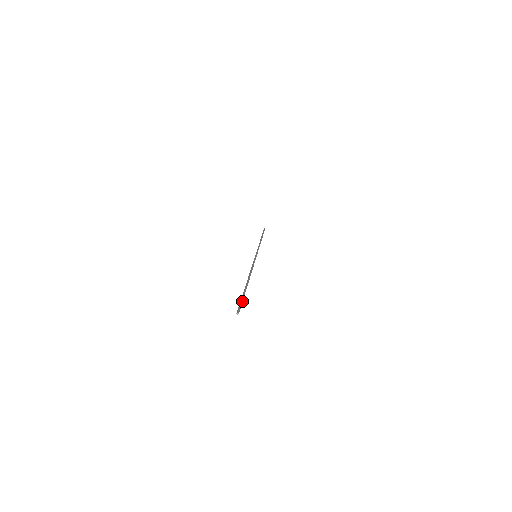
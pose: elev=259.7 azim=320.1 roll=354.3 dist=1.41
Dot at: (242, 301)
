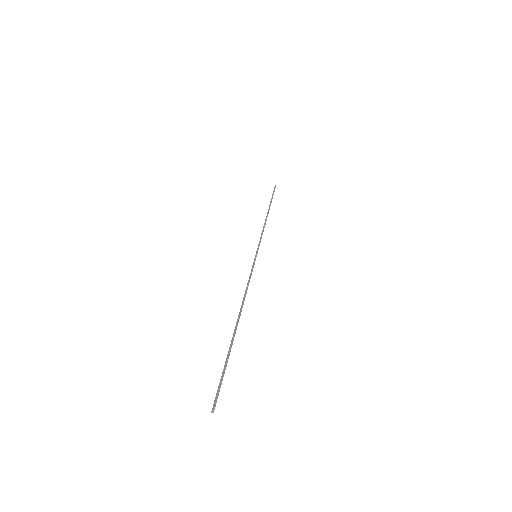
Dot at: occluded
